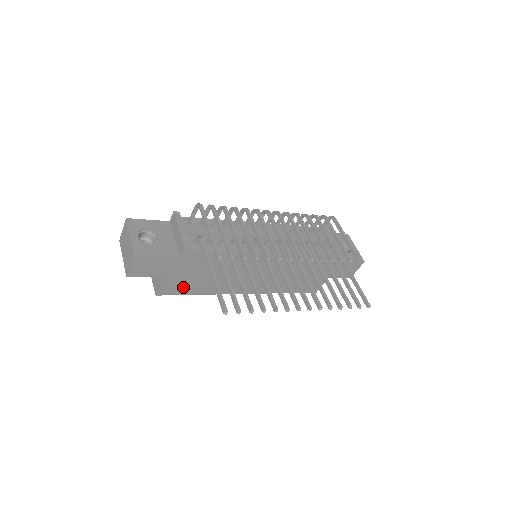
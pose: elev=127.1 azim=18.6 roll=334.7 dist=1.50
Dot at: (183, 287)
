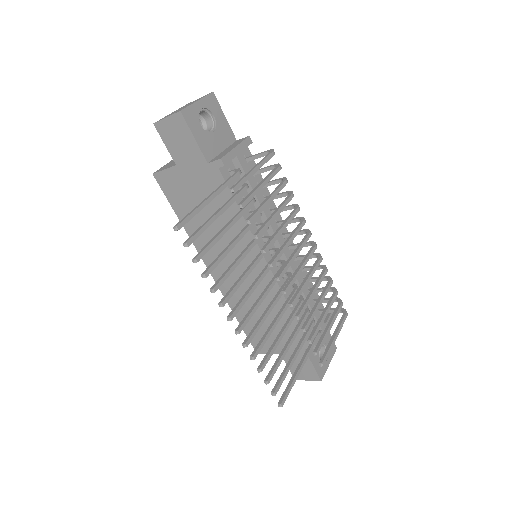
Dot at: (178, 196)
